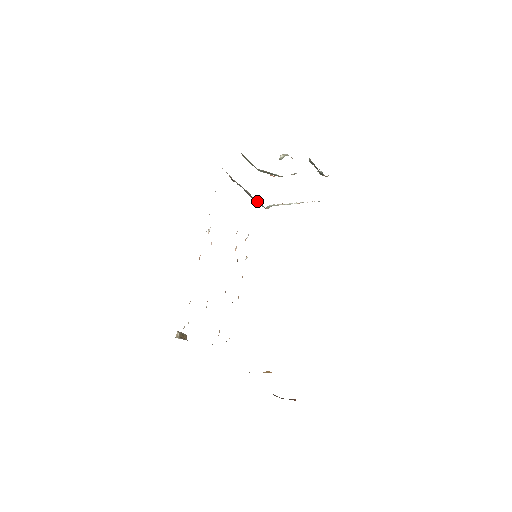
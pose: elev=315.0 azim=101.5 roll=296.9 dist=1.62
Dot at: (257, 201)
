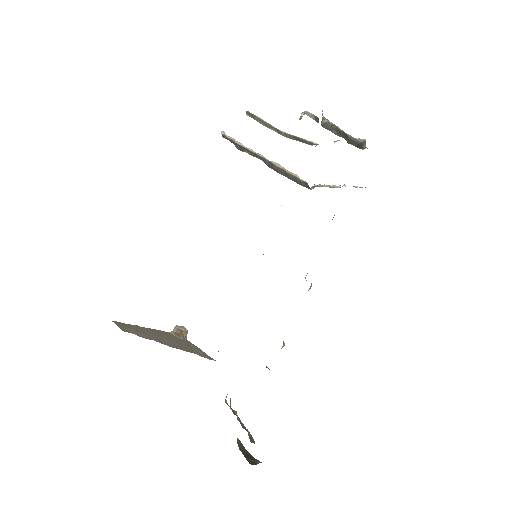
Dot at: (297, 177)
